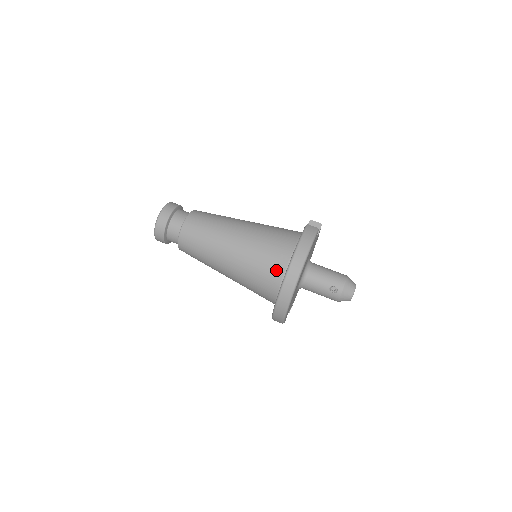
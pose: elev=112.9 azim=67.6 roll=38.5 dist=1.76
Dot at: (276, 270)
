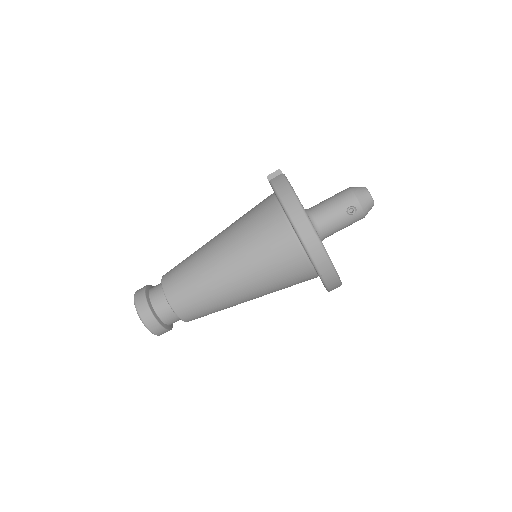
Dot at: (288, 247)
